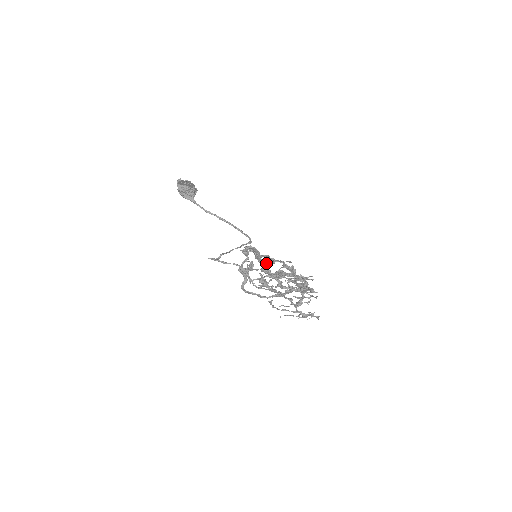
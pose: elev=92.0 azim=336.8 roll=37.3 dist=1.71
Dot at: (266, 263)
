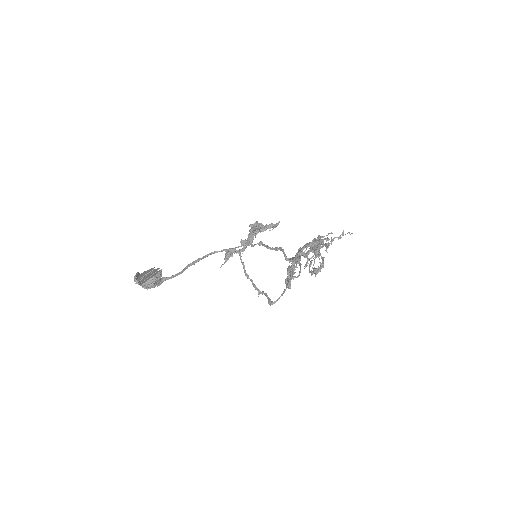
Dot at: (244, 248)
